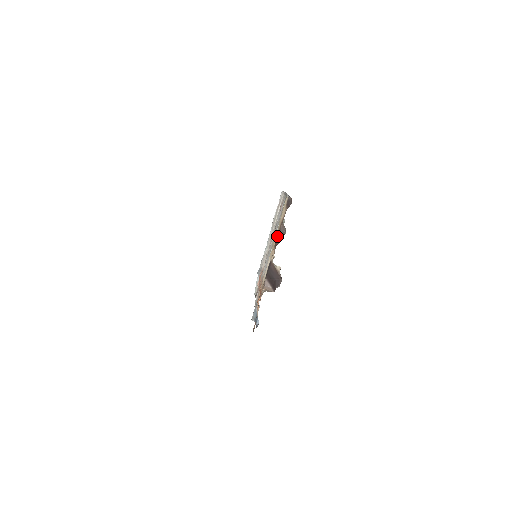
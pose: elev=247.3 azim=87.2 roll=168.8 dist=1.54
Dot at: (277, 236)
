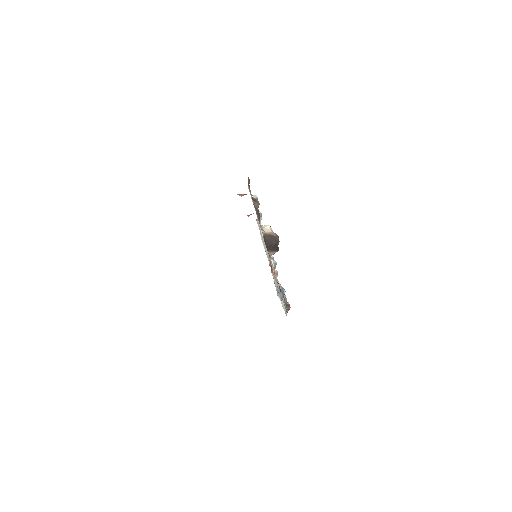
Dot at: occluded
